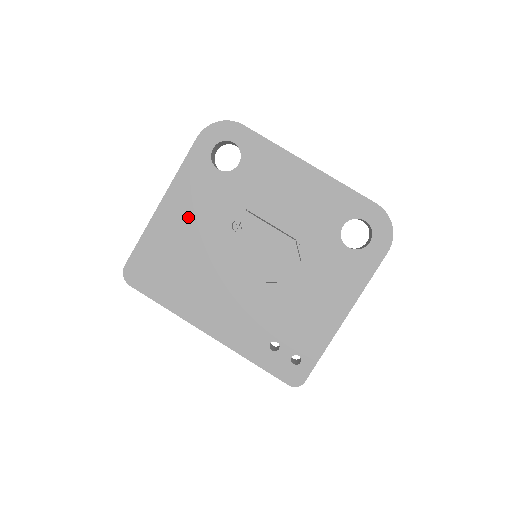
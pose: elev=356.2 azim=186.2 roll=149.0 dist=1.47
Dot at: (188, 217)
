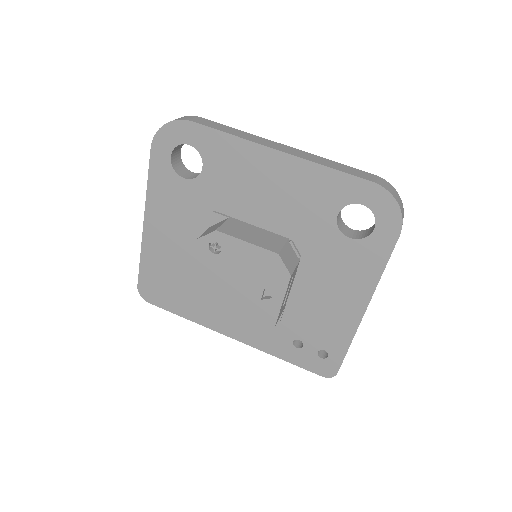
Dot at: (174, 233)
